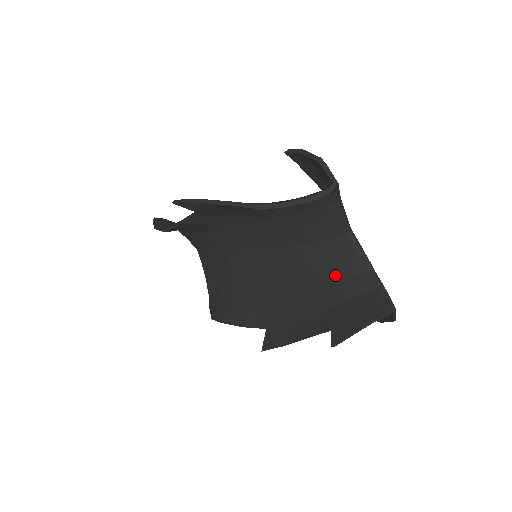
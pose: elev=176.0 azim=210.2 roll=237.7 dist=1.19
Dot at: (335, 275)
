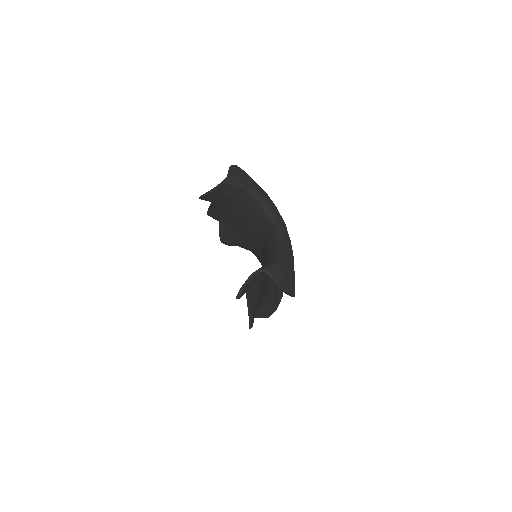
Dot at: (268, 257)
